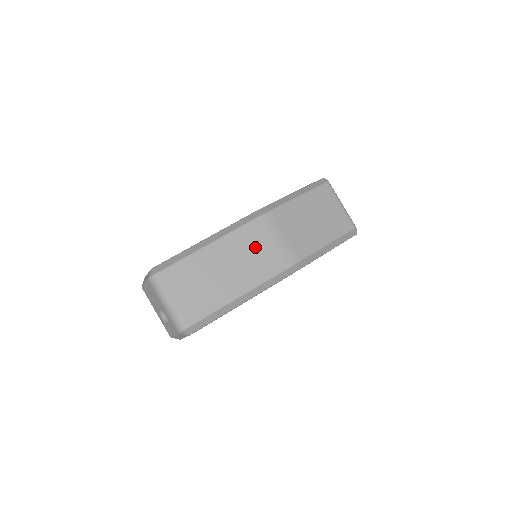
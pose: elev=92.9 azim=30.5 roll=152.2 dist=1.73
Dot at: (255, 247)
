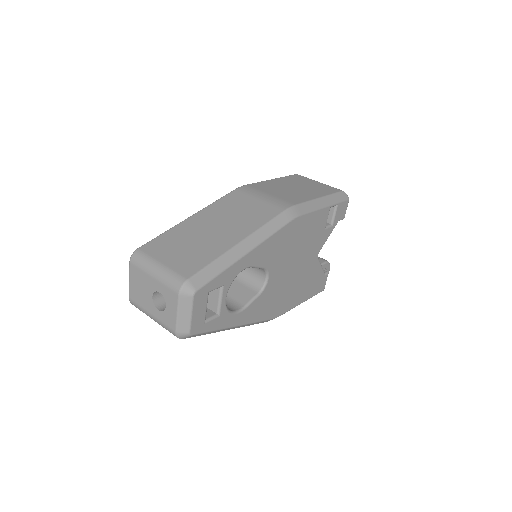
Dot at: (241, 206)
